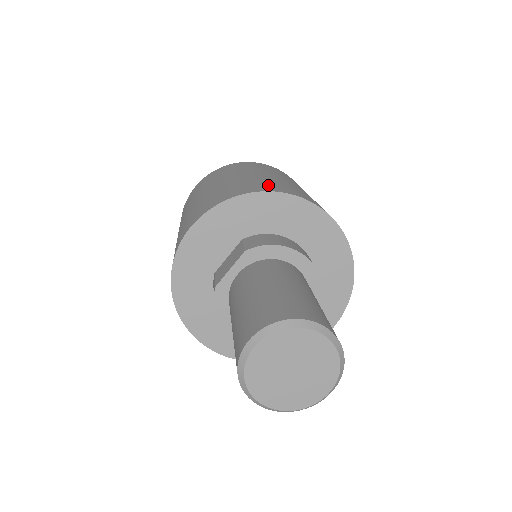
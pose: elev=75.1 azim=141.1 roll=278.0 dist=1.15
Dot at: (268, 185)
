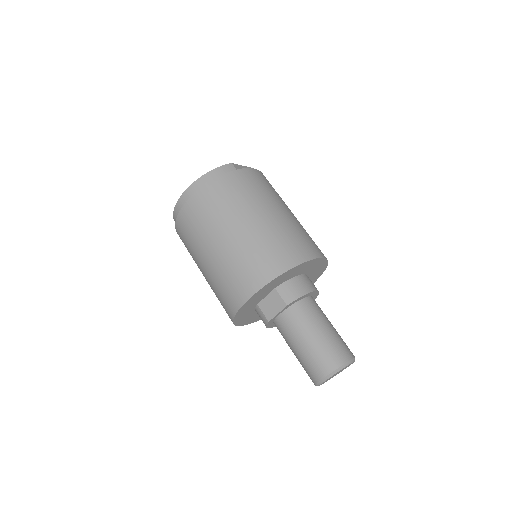
Dot at: (285, 251)
